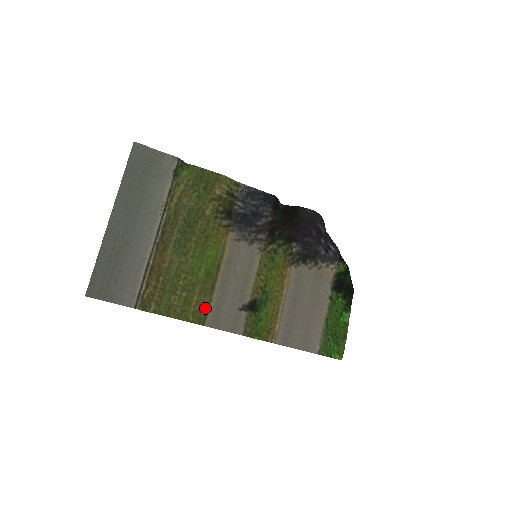
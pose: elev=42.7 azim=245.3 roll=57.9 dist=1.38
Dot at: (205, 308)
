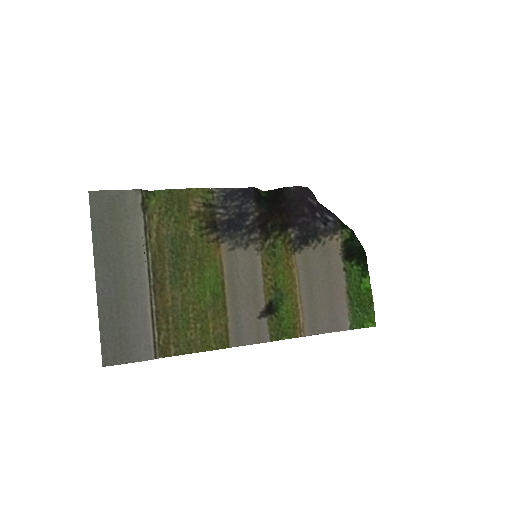
Dot at: (224, 330)
